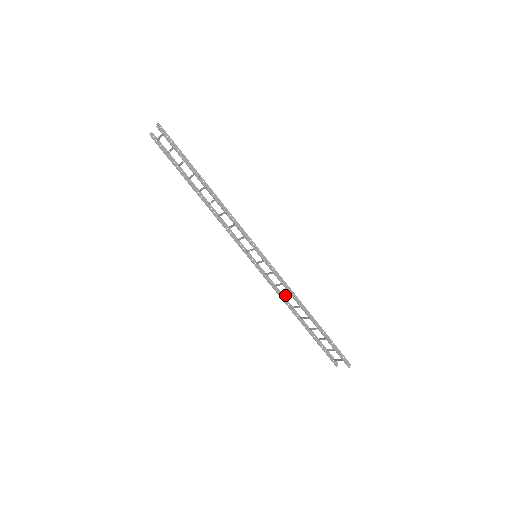
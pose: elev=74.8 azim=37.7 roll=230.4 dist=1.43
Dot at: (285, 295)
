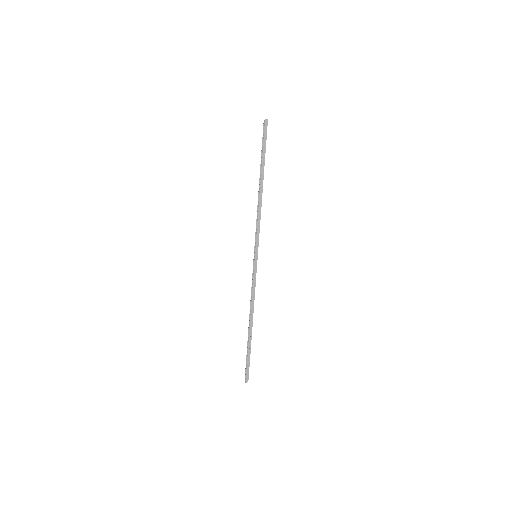
Dot at: occluded
